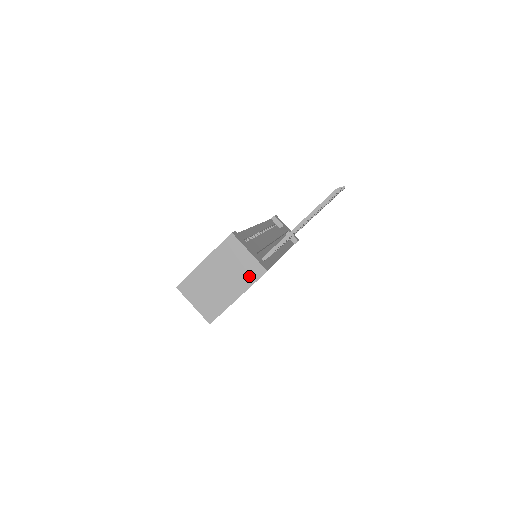
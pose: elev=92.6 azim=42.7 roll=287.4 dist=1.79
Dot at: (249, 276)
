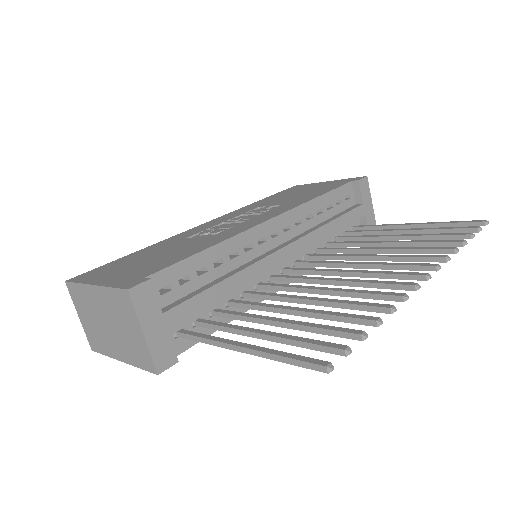
Dot at: (137, 356)
